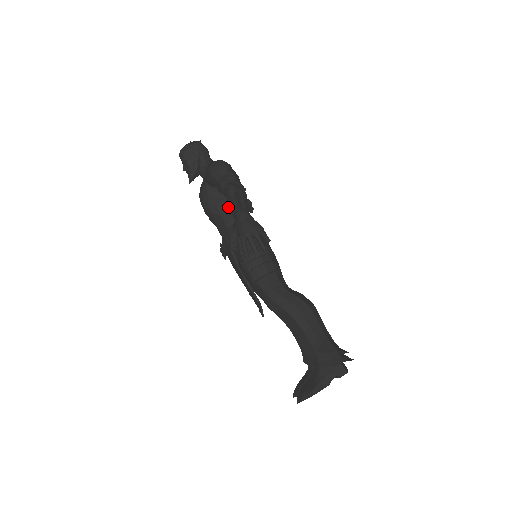
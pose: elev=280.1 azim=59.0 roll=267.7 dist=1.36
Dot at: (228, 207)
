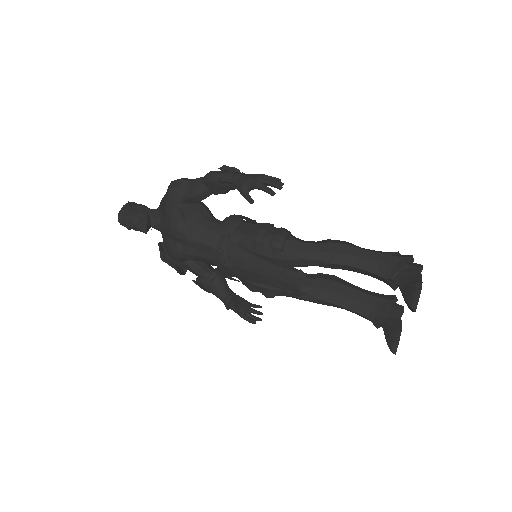
Dot at: (222, 180)
